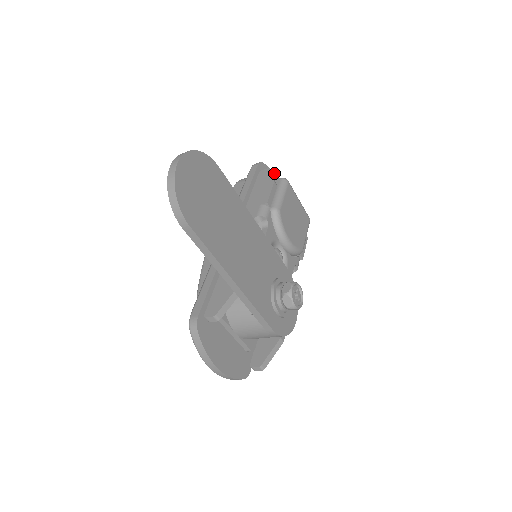
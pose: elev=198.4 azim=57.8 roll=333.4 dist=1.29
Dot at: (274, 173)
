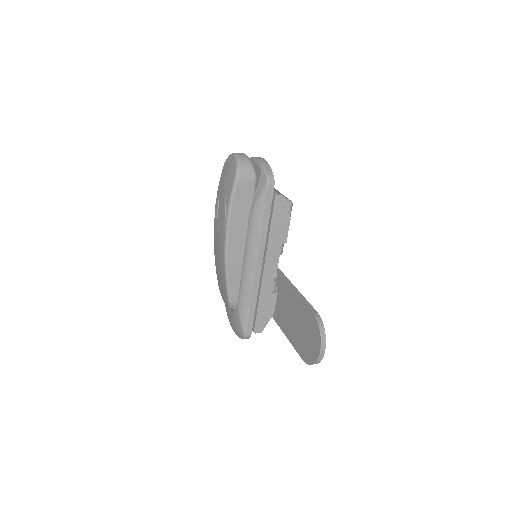
Dot at: occluded
